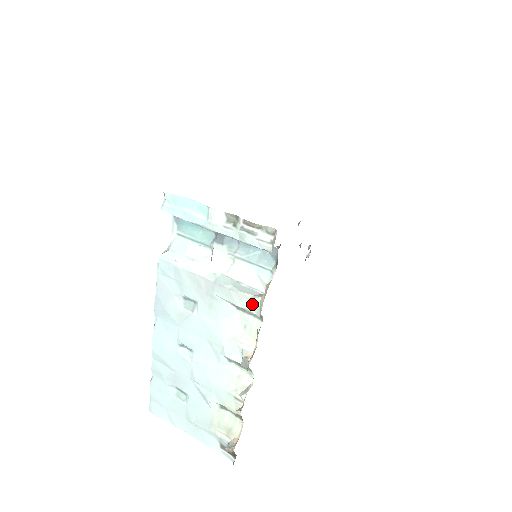
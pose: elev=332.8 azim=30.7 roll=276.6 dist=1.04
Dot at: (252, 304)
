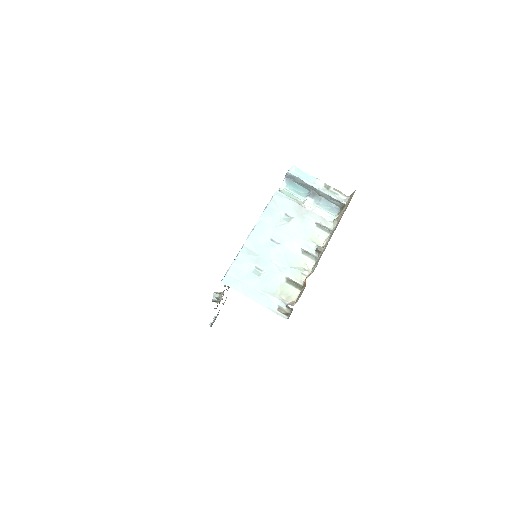
Dot at: (328, 223)
